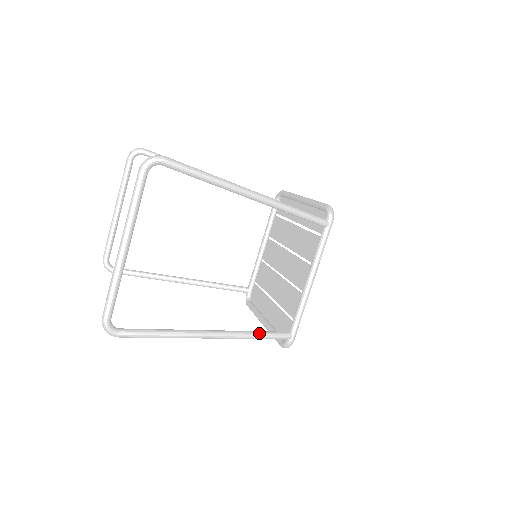
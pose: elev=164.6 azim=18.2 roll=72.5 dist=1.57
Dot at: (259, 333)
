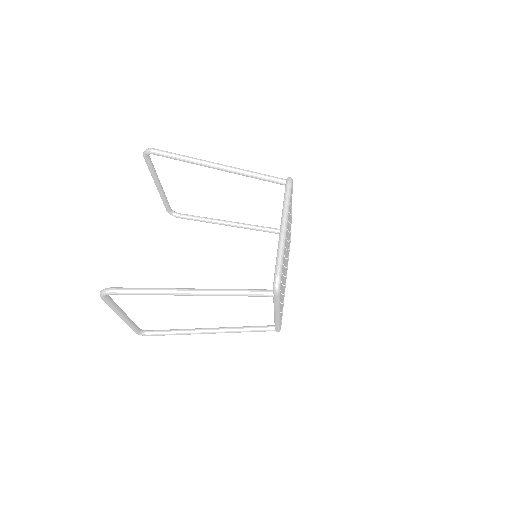
Dot at: (247, 330)
